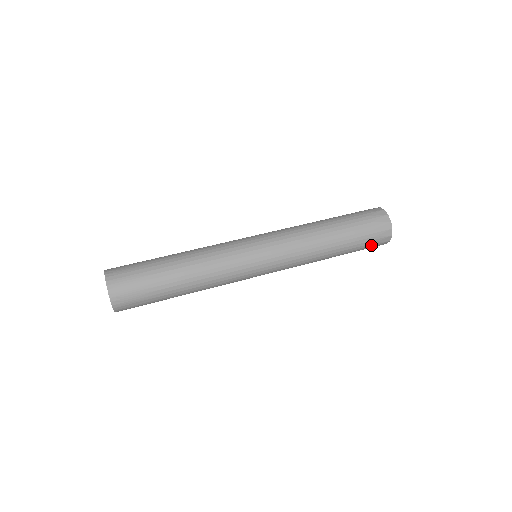
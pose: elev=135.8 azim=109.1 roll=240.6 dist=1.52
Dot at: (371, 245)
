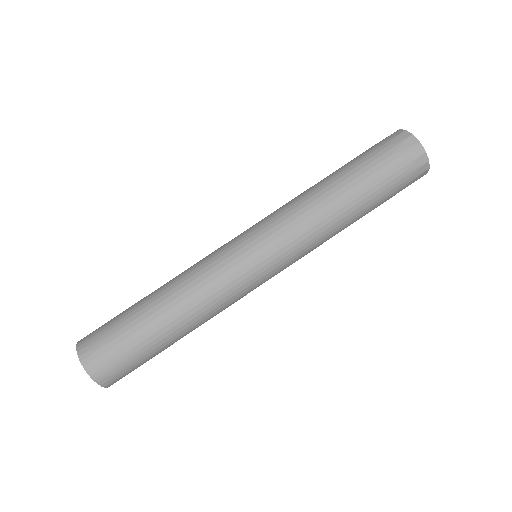
Dot at: (402, 189)
